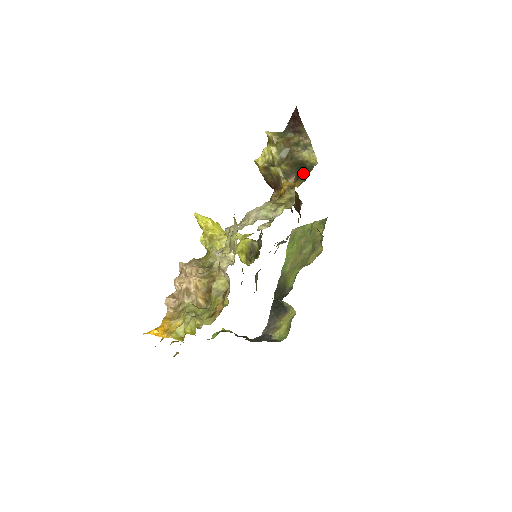
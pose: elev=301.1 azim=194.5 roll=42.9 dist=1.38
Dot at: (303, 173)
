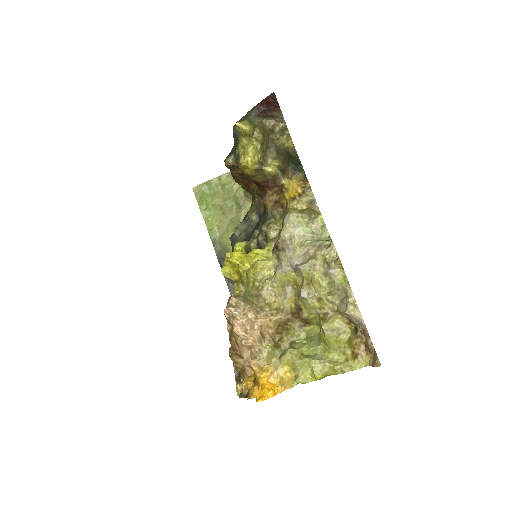
Dot at: (296, 165)
